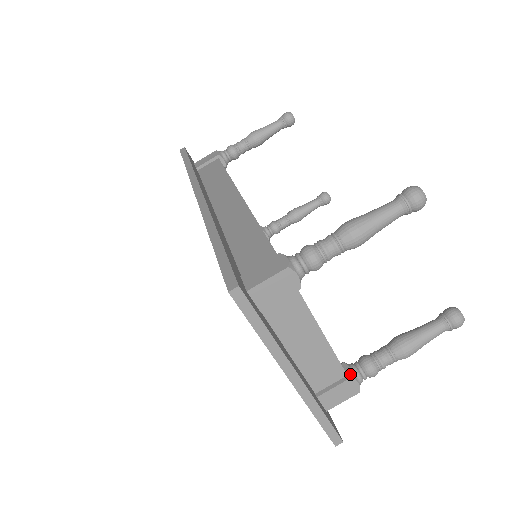
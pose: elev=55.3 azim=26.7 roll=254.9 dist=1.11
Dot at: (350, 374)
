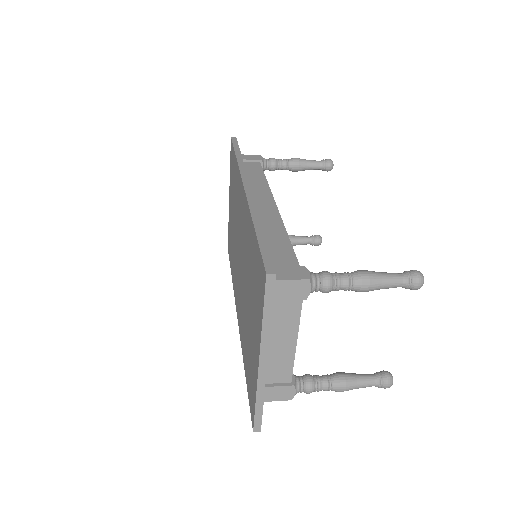
Dot at: (294, 382)
